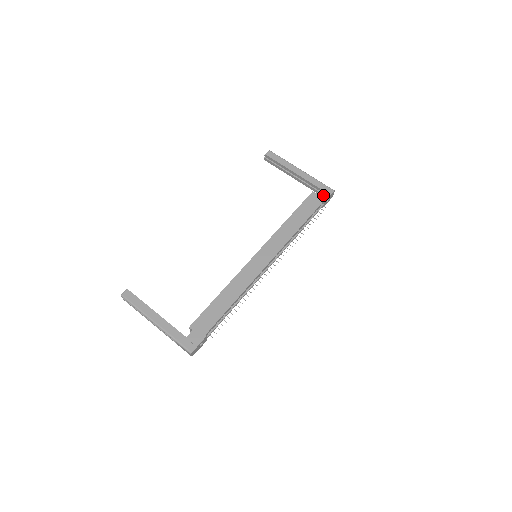
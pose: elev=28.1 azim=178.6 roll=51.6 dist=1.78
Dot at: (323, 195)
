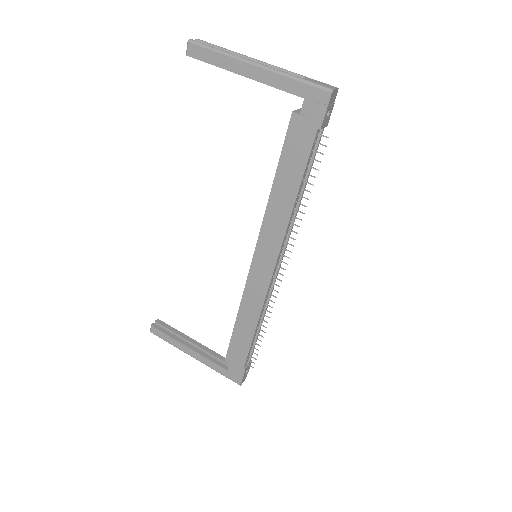
Dot at: (313, 114)
